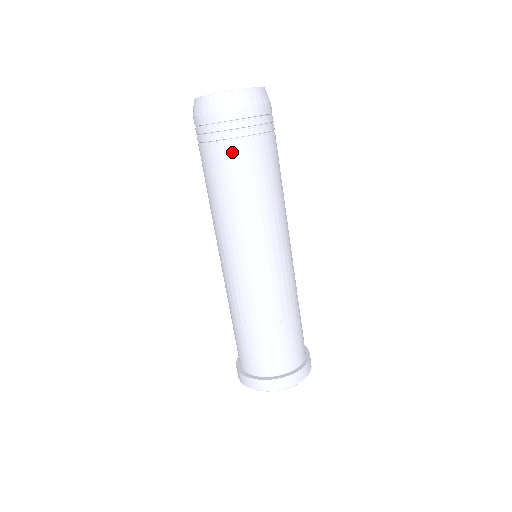
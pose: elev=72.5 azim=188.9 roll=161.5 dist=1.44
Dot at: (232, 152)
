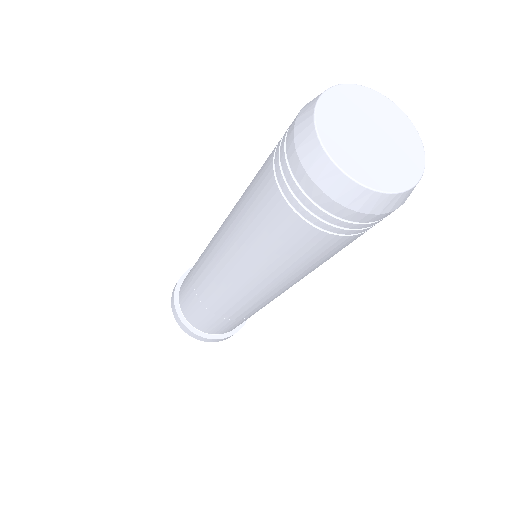
Dot at: occluded
